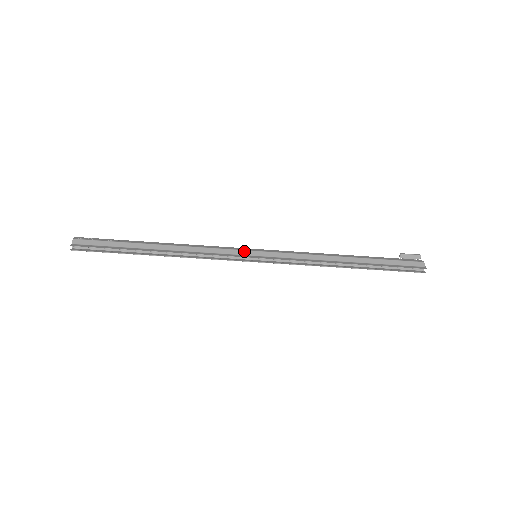
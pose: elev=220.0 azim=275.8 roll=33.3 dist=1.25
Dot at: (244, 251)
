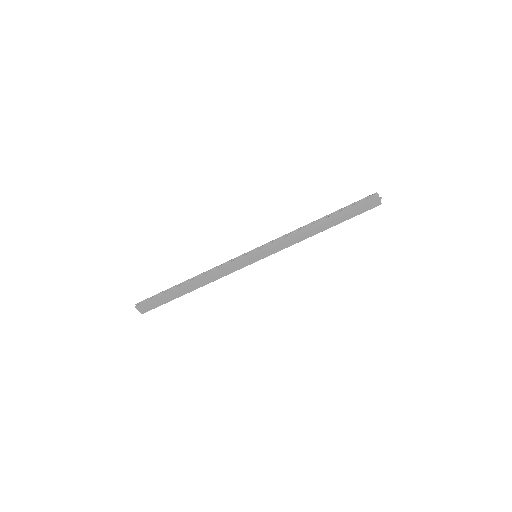
Dot at: occluded
